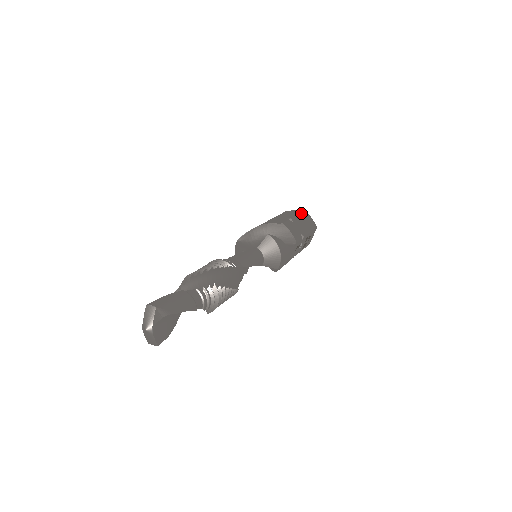
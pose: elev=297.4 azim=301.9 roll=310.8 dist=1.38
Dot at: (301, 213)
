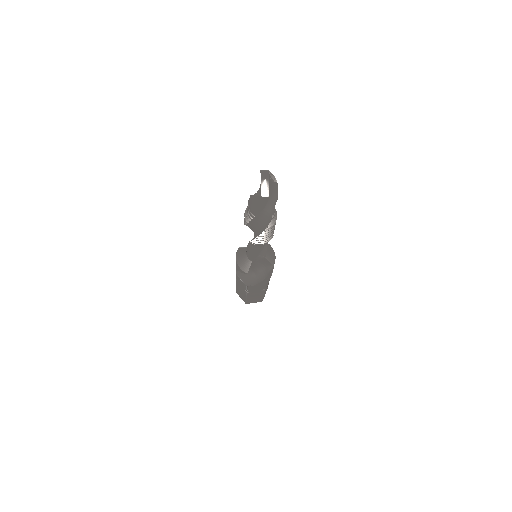
Dot at: occluded
